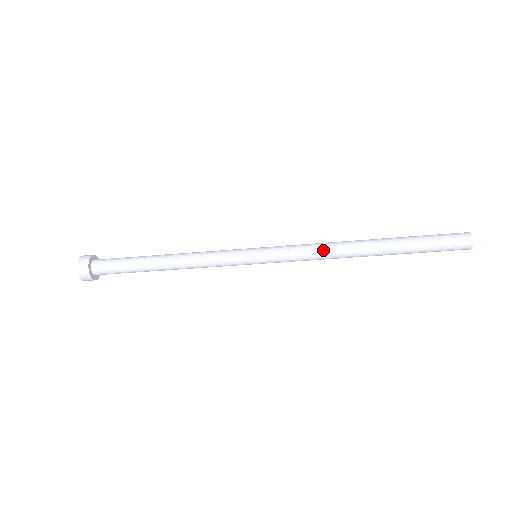
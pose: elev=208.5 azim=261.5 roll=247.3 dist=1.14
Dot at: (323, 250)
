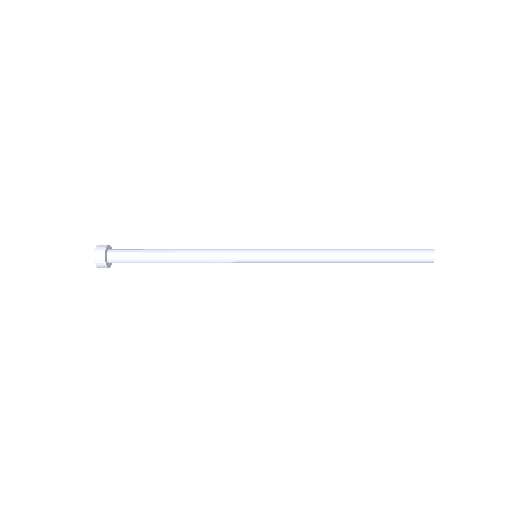
Dot at: (314, 258)
